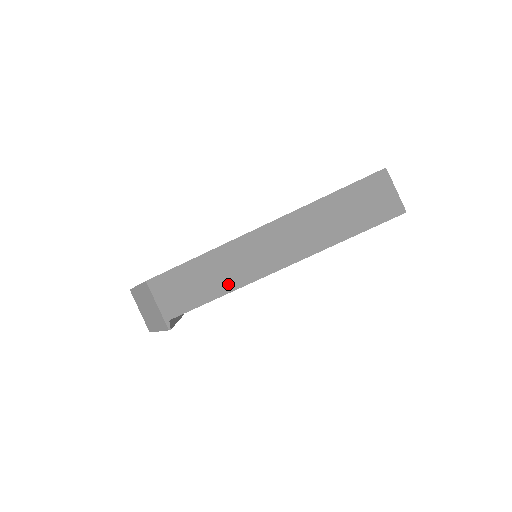
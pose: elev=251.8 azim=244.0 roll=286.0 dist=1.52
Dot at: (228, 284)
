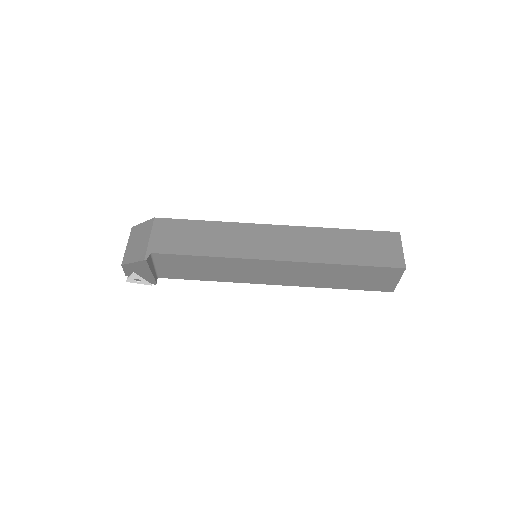
Dot at: (223, 250)
